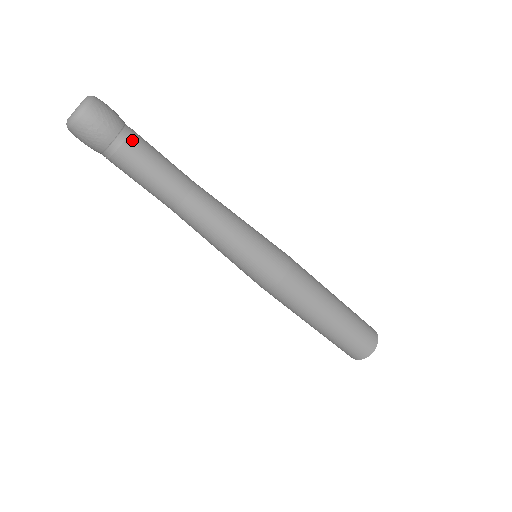
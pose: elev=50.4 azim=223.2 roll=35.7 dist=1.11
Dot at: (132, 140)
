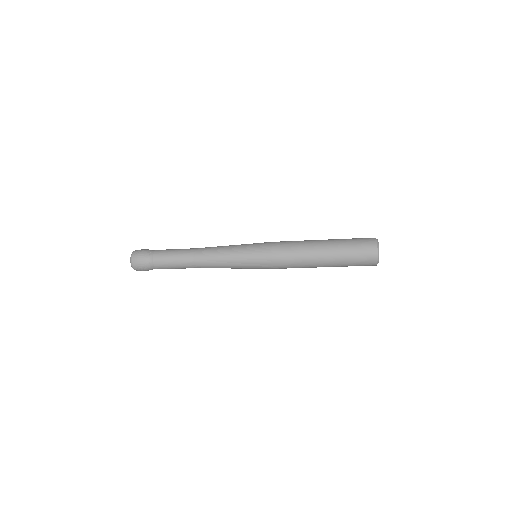
Dot at: occluded
